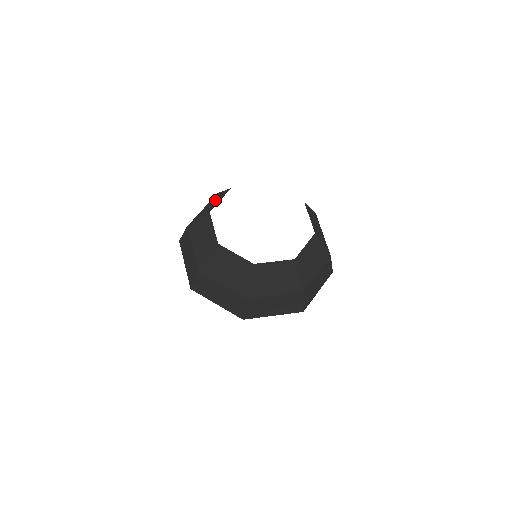
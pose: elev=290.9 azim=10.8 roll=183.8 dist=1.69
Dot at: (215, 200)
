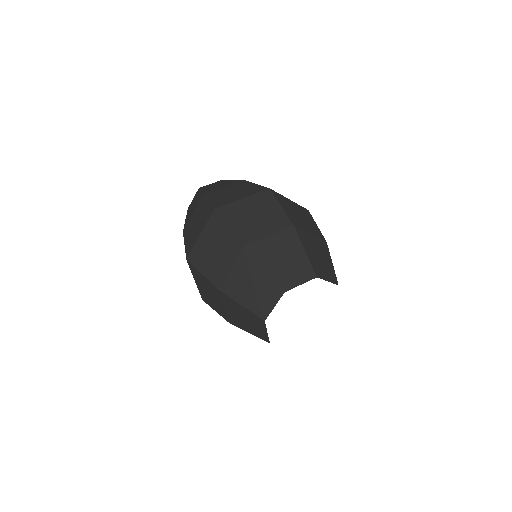
Dot at: (292, 258)
